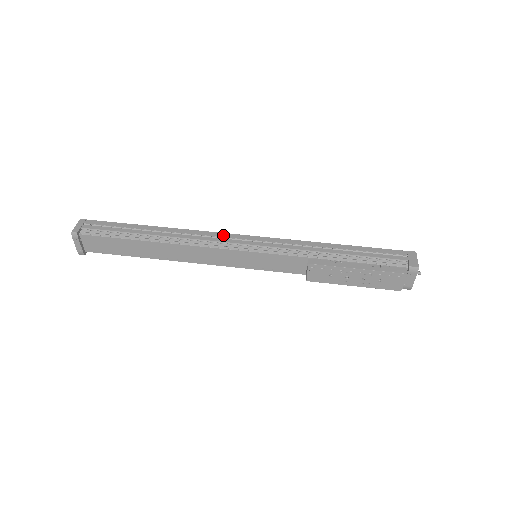
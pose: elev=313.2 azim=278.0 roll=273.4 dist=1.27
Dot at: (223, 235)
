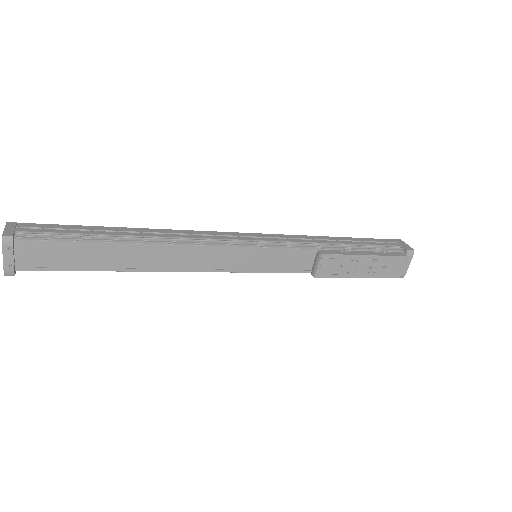
Dot at: (217, 233)
